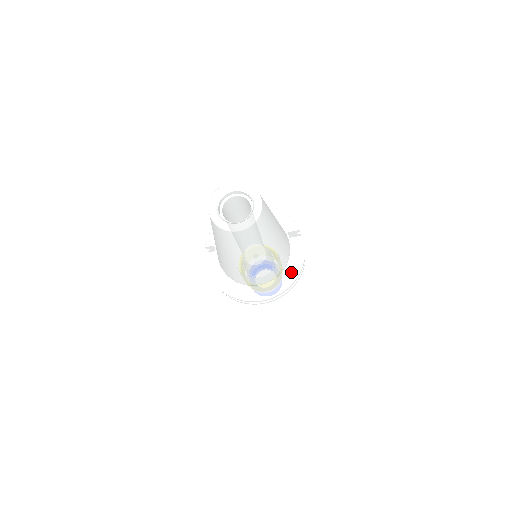
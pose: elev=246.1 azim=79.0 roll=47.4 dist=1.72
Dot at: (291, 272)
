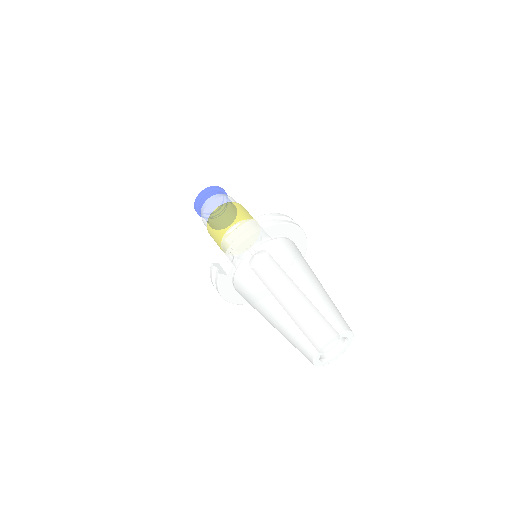
Dot at: occluded
